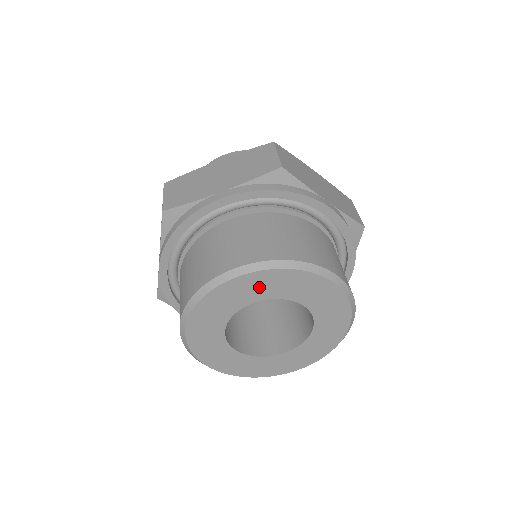
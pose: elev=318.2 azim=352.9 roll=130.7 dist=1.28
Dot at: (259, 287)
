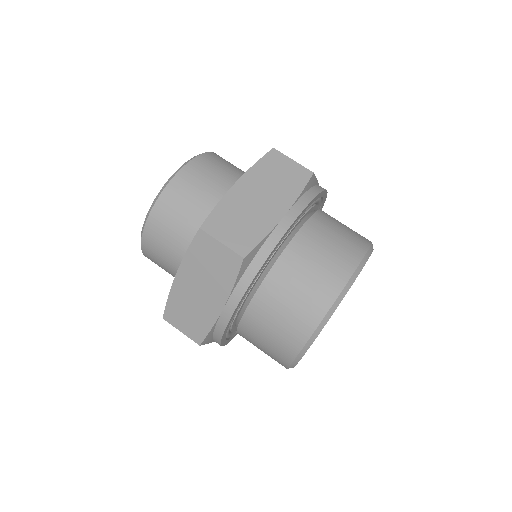
Dot at: occluded
